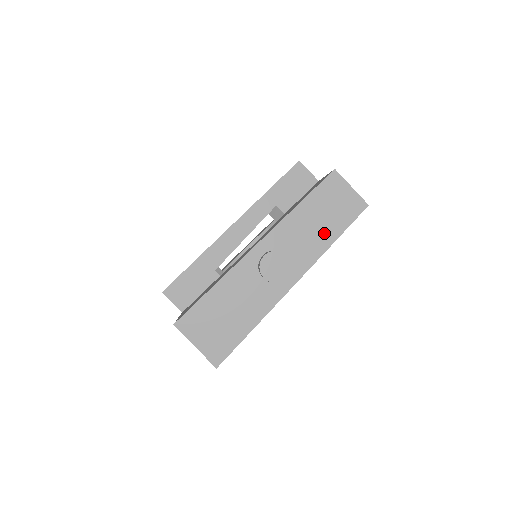
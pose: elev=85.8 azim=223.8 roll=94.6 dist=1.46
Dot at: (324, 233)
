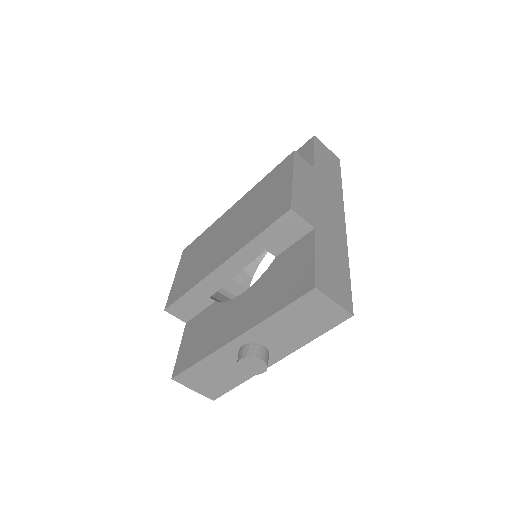
Dot at: (303, 333)
